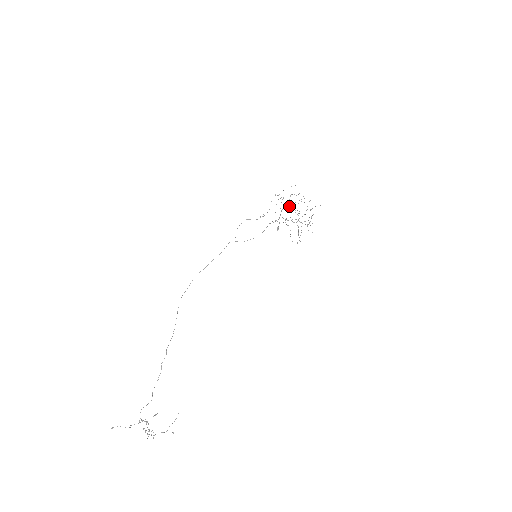
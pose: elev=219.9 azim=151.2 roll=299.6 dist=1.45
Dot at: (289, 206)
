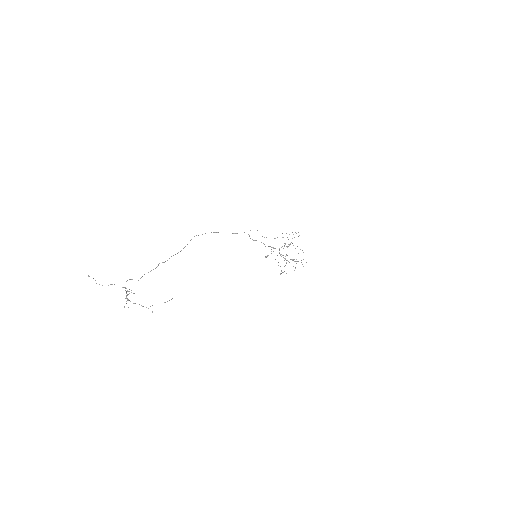
Dot at: occluded
